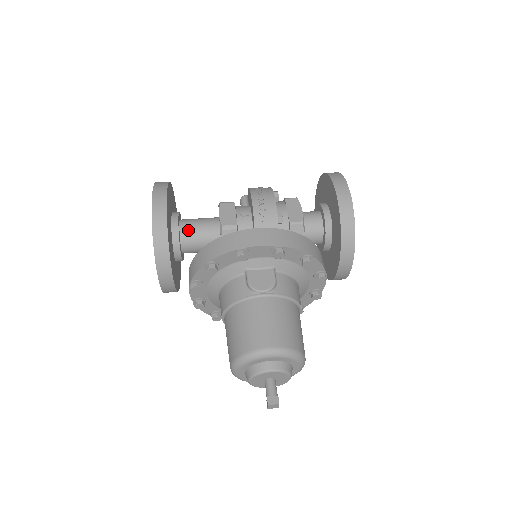
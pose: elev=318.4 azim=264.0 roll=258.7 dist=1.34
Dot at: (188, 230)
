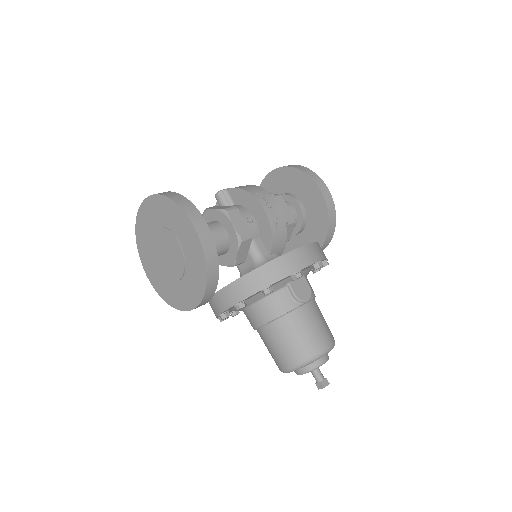
Dot at: occluded
